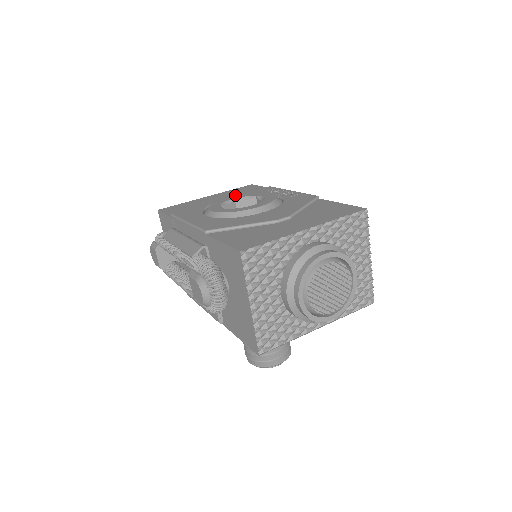
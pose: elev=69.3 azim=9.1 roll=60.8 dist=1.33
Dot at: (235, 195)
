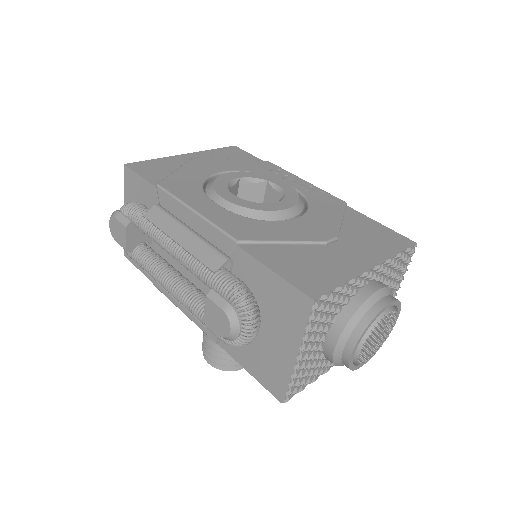
Dot at: (231, 166)
